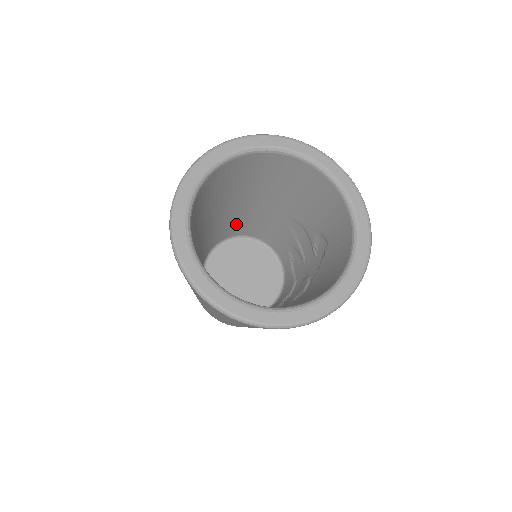
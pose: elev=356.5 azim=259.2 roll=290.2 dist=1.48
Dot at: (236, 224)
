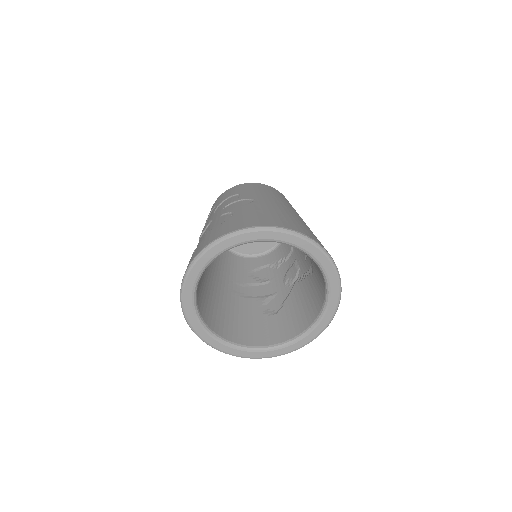
Dot at: occluded
